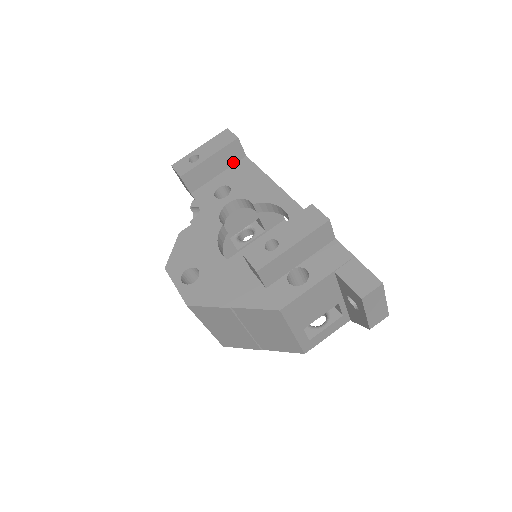
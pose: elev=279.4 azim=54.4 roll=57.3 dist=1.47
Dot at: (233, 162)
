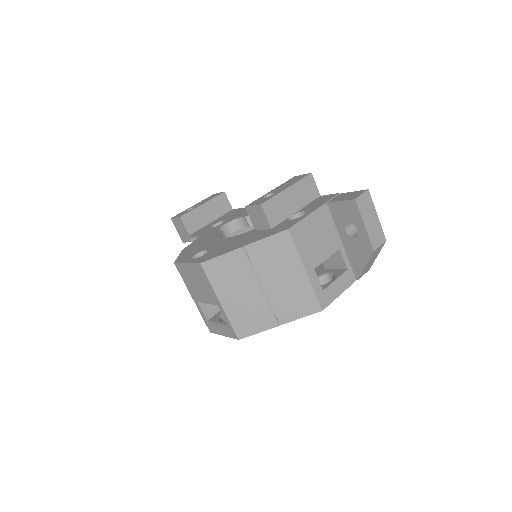
Dot at: (223, 213)
